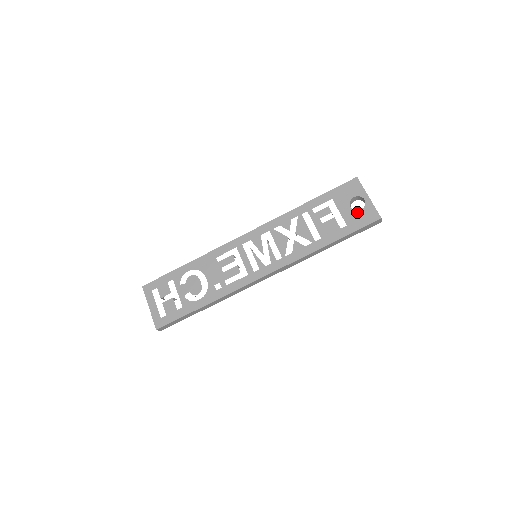
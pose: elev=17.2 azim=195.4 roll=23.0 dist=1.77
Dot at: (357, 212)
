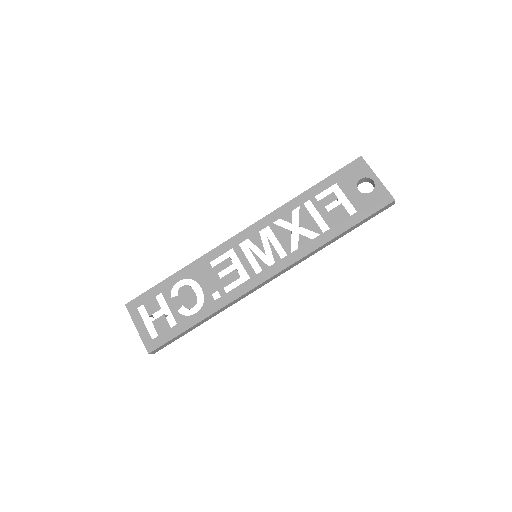
Dot at: (367, 195)
